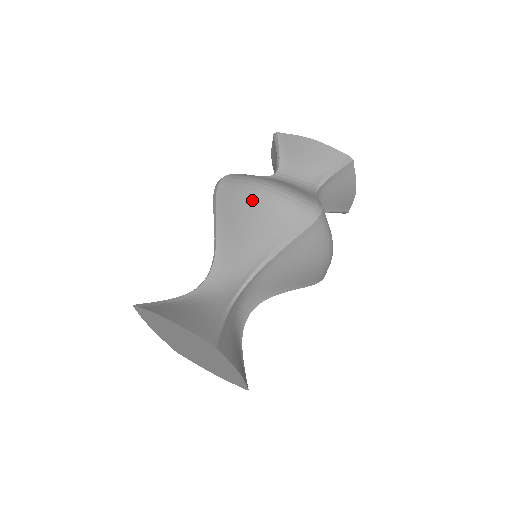
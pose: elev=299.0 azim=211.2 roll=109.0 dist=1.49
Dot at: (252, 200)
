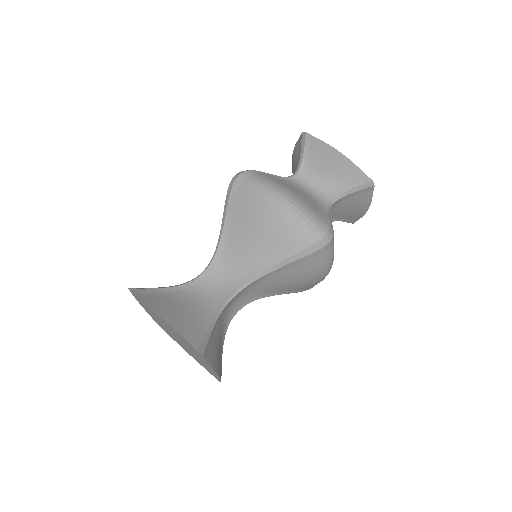
Dot at: (267, 209)
